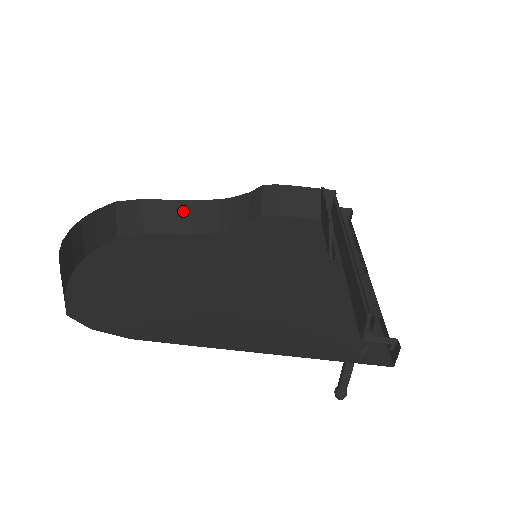
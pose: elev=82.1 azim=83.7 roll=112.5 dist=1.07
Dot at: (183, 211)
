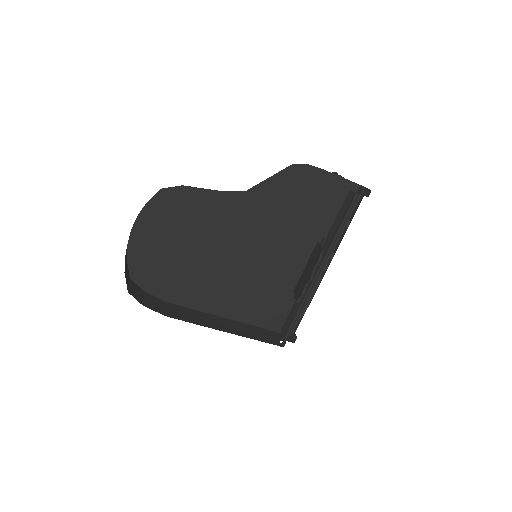
Dot at: occluded
